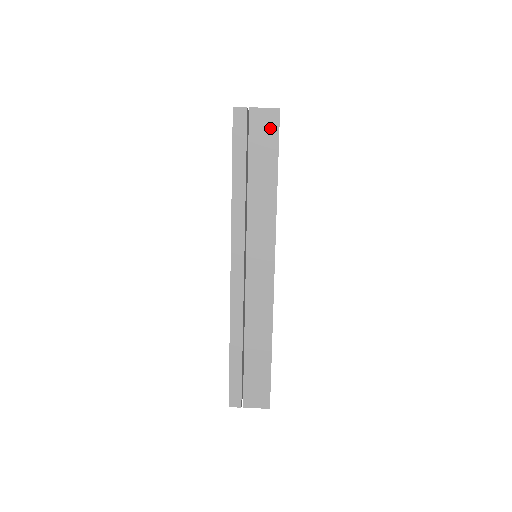
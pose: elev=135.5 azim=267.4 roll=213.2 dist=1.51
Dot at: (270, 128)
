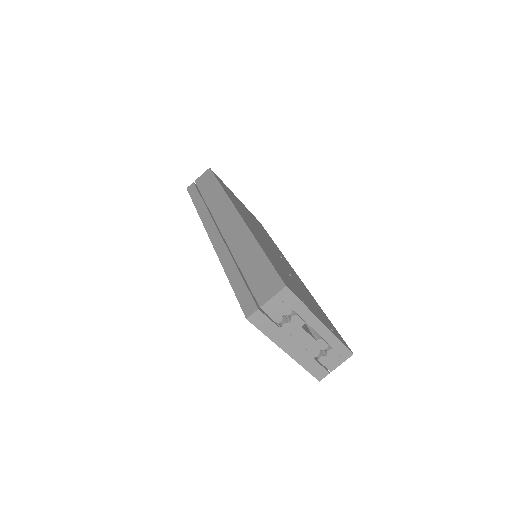
Dot at: occluded
